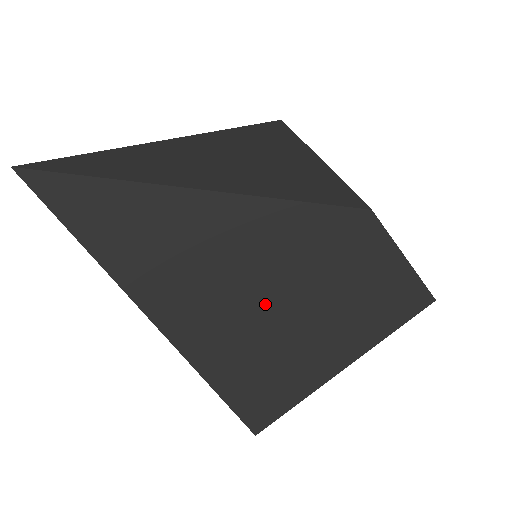
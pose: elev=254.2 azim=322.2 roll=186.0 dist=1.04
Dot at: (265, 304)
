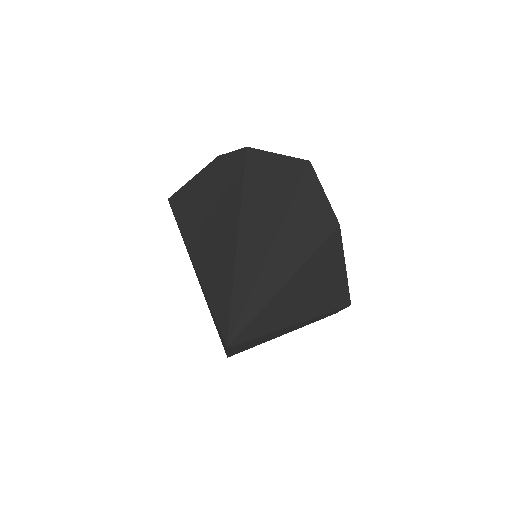
Dot at: occluded
